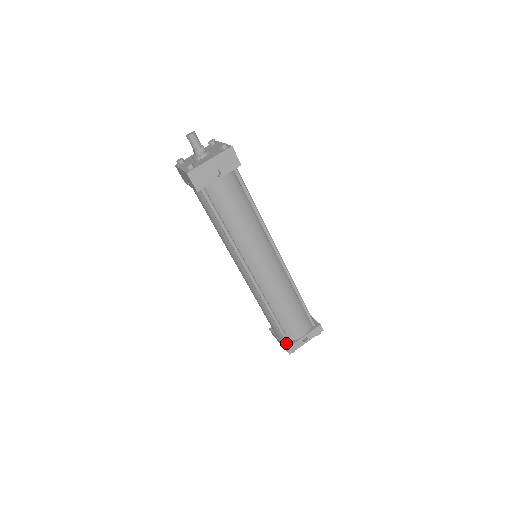
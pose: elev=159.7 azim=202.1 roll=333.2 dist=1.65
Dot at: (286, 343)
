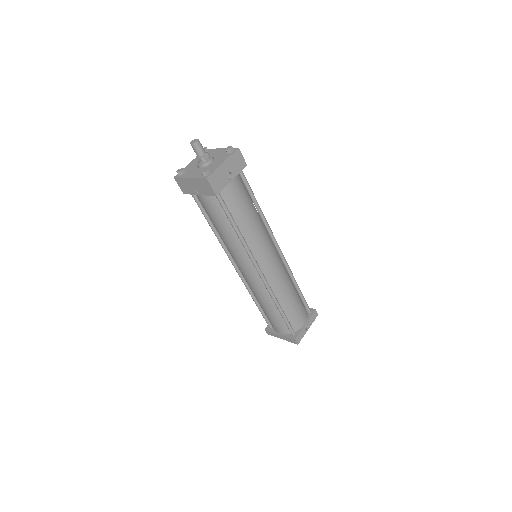
Dot at: (292, 335)
